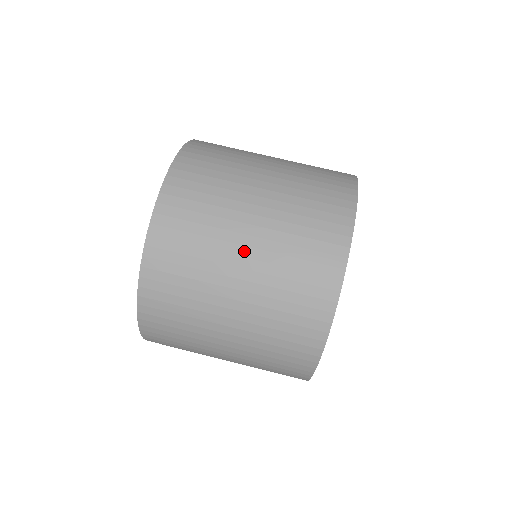
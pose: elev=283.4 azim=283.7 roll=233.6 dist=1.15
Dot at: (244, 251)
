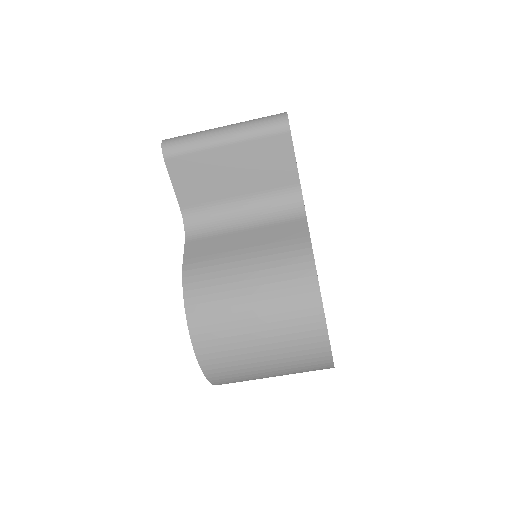
Dot at: occluded
